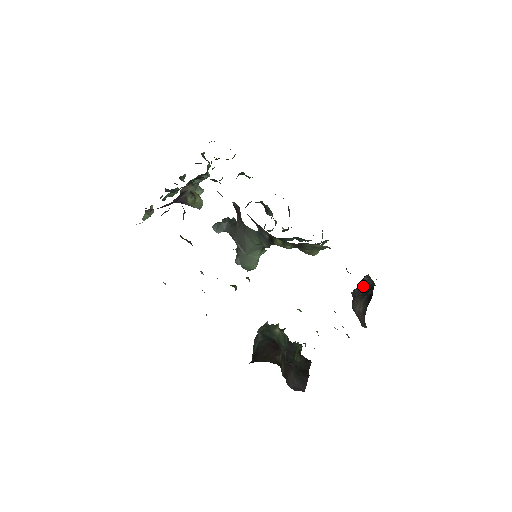
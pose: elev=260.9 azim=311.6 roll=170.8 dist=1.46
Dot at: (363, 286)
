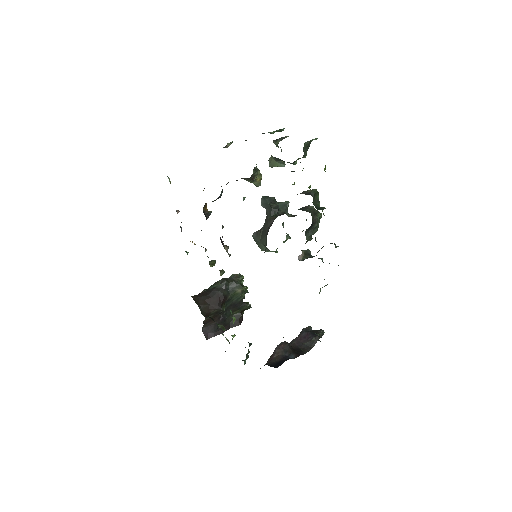
Dot at: (307, 339)
